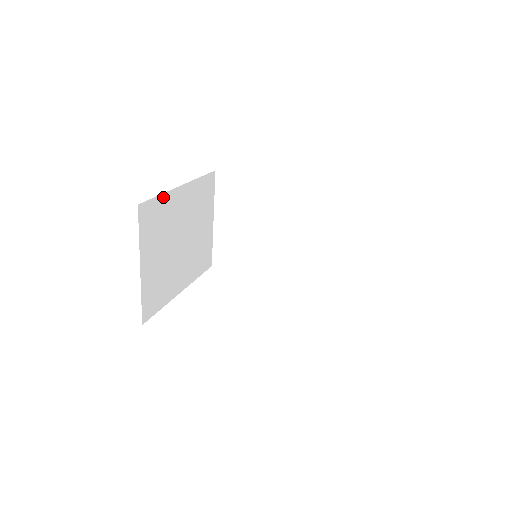
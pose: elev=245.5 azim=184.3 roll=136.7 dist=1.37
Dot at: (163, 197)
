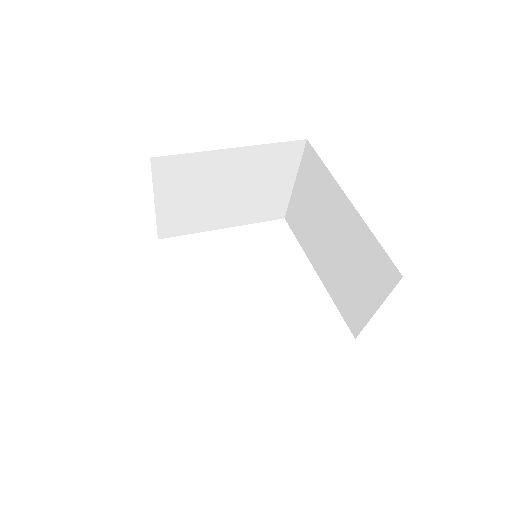
Dot at: (195, 155)
